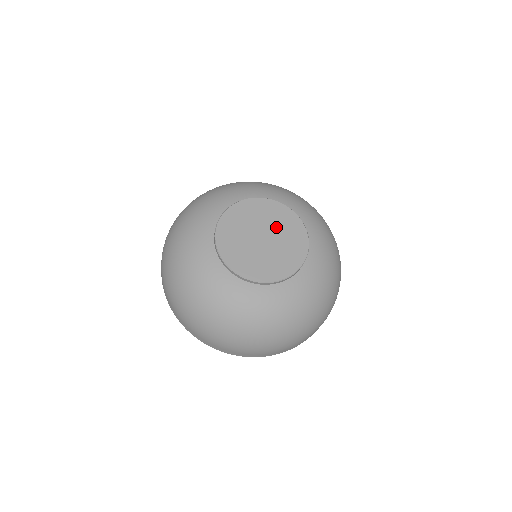
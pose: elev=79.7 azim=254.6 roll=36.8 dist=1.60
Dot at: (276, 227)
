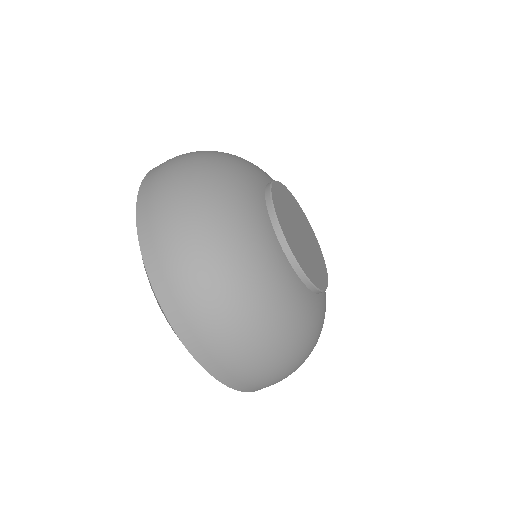
Dot at: (310, 241)
